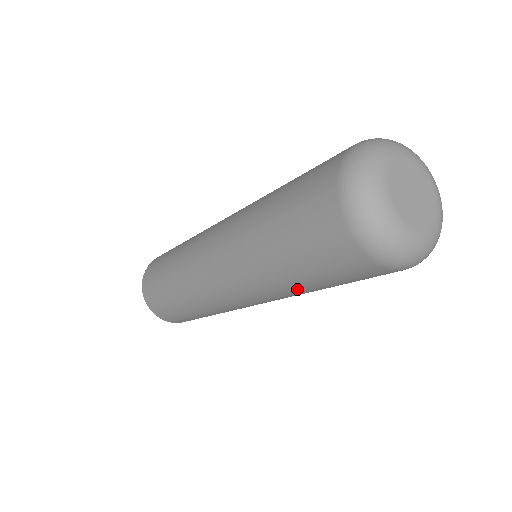
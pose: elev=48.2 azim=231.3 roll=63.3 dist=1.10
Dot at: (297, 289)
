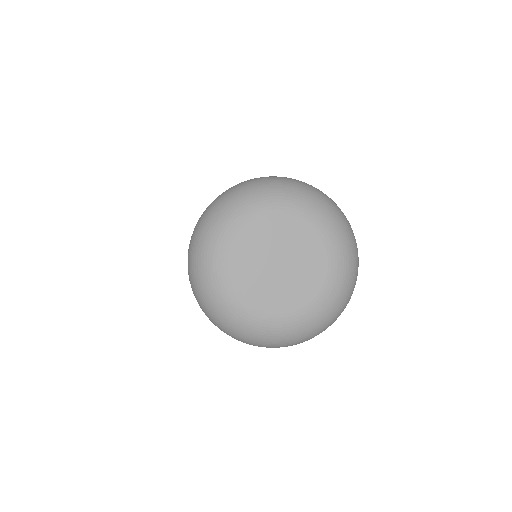
Dot at: occluded
